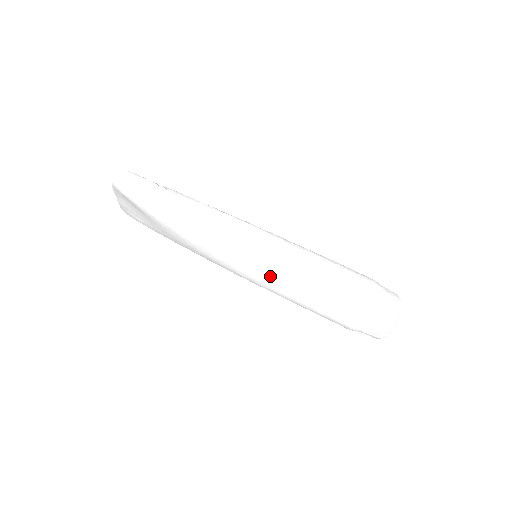
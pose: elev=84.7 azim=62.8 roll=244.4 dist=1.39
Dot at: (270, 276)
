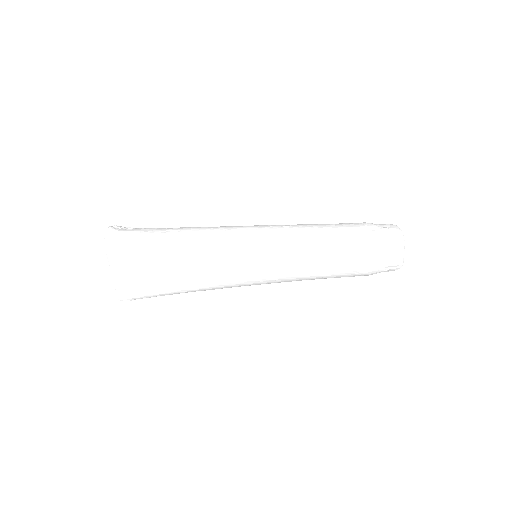
Dot at: (275, 245)
